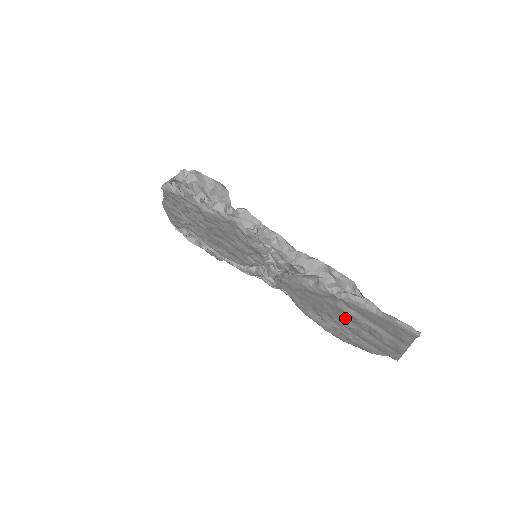
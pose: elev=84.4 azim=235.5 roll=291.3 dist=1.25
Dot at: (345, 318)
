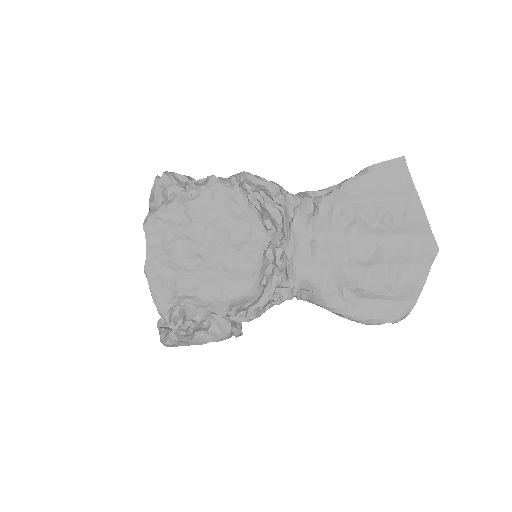
Dot at: (364, 239)
